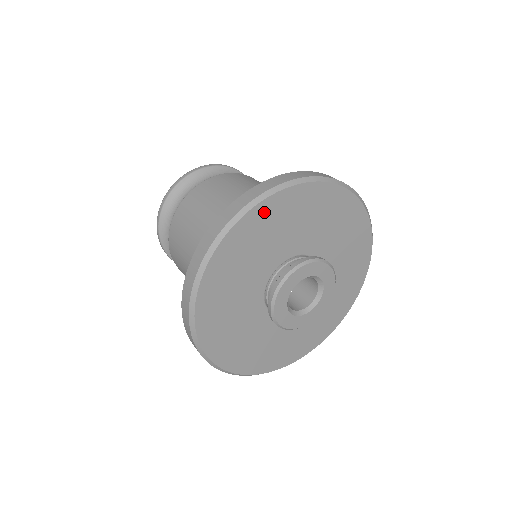
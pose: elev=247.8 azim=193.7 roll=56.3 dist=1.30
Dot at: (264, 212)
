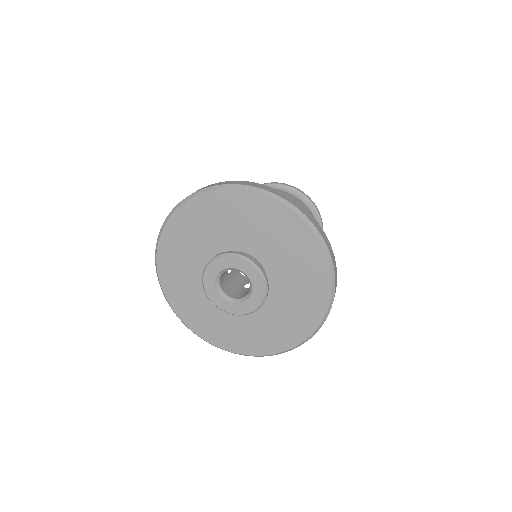
Dot at: (200, 205)
